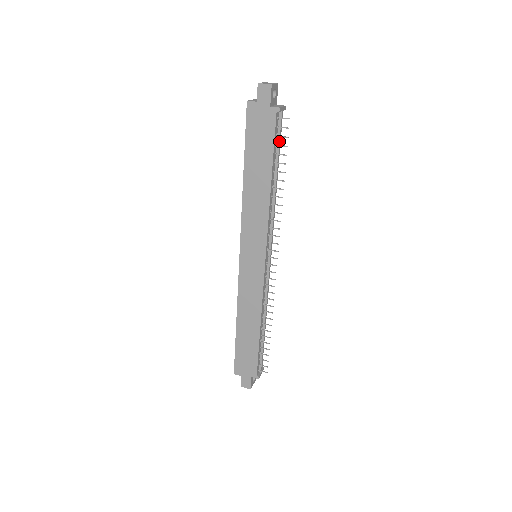
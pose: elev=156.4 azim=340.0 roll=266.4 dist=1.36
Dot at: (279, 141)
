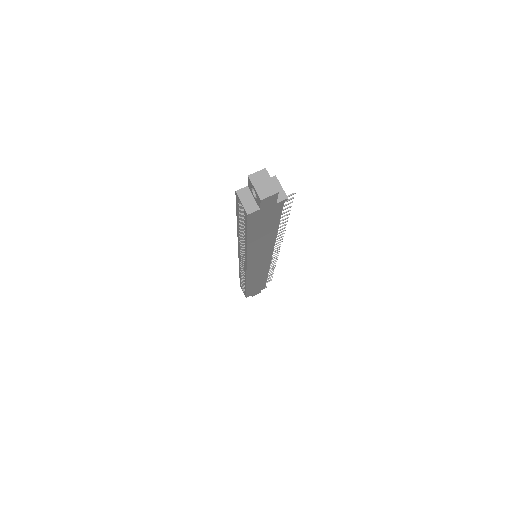
Dot at: occluded
